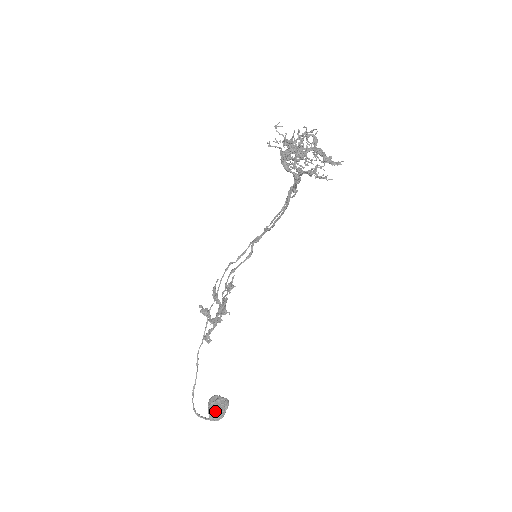
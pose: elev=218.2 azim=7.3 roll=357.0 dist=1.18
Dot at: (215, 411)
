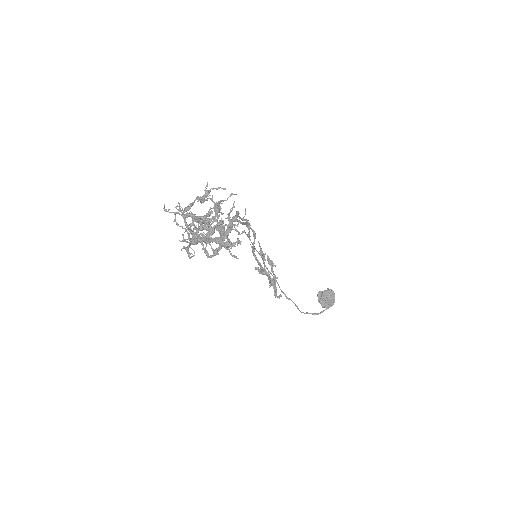
Dot at: (326, 304)
